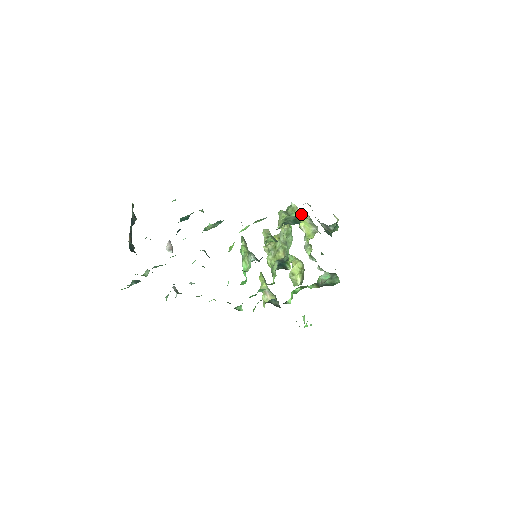
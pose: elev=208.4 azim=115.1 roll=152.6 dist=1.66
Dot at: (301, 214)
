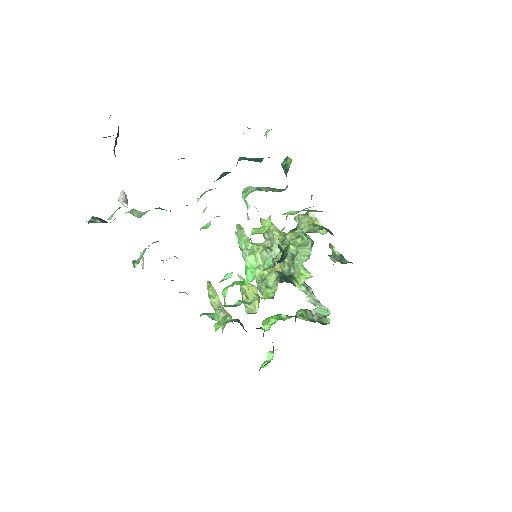
Dot at: occluded
